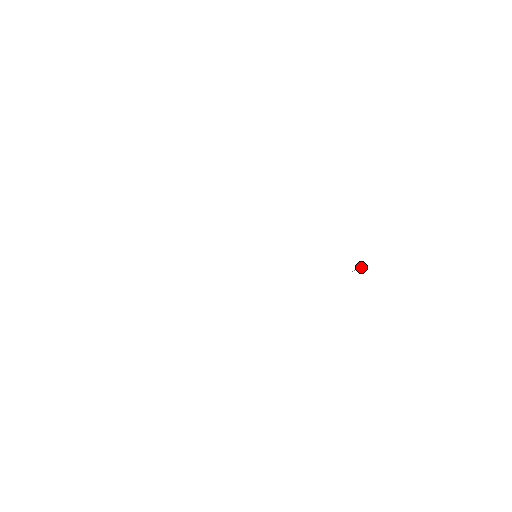
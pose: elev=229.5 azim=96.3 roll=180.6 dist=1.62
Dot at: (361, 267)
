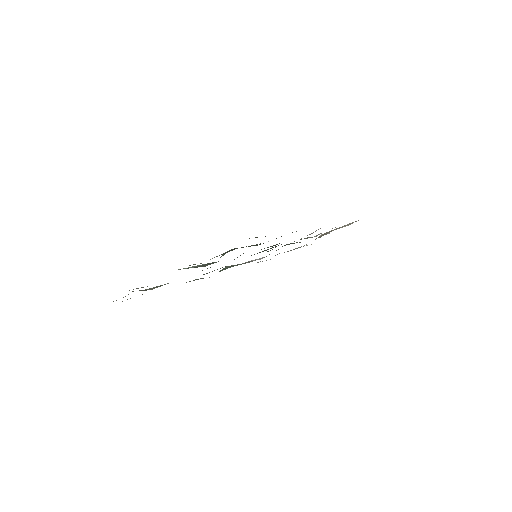
Dot at: occluded
